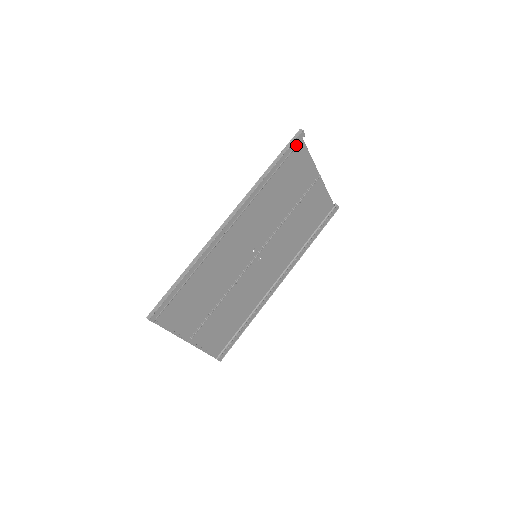
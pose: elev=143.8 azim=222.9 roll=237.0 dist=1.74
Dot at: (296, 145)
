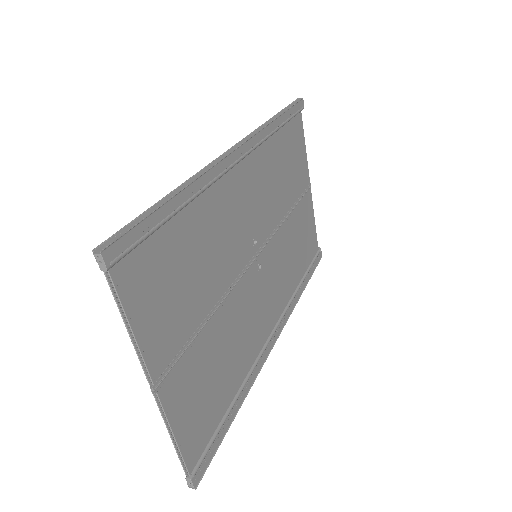
Dot at: (297, 111)
